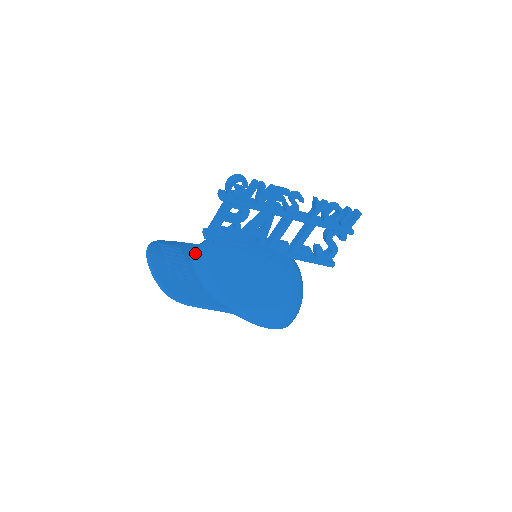
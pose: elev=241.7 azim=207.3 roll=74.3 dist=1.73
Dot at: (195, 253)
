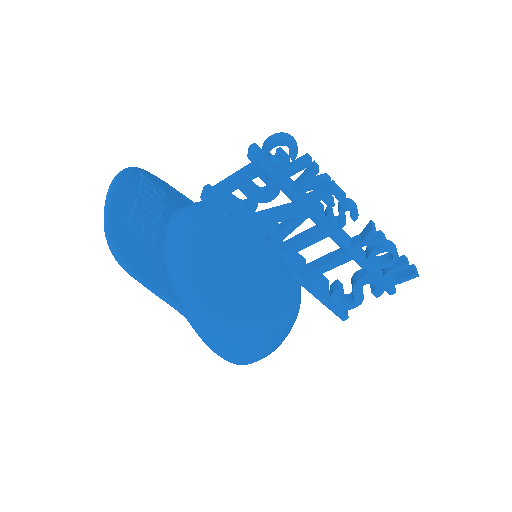
Dot at: (181, 210)
